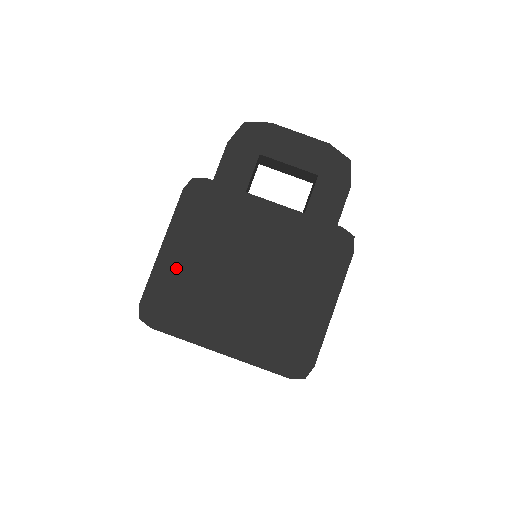
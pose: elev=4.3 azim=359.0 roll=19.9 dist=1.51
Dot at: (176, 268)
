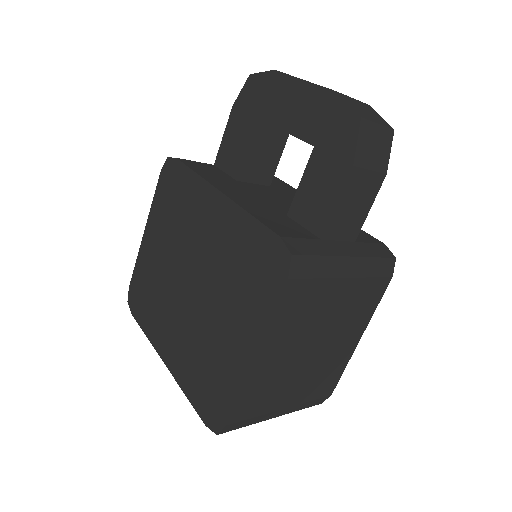
Dot at: (149, 258)
